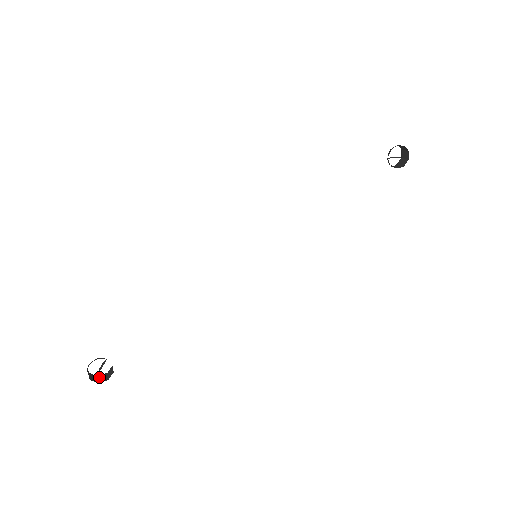
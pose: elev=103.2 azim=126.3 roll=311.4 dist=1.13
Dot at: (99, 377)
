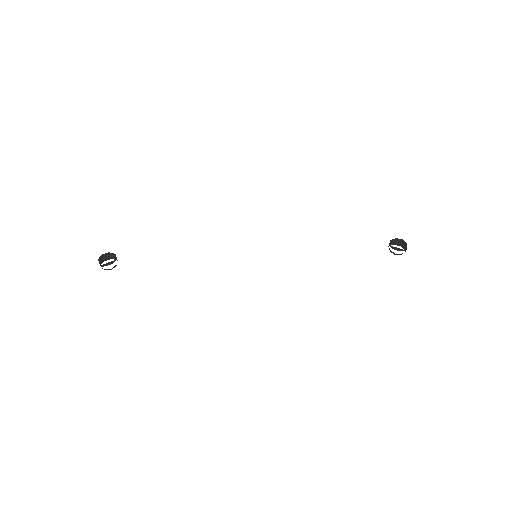
Dot at: occluded
